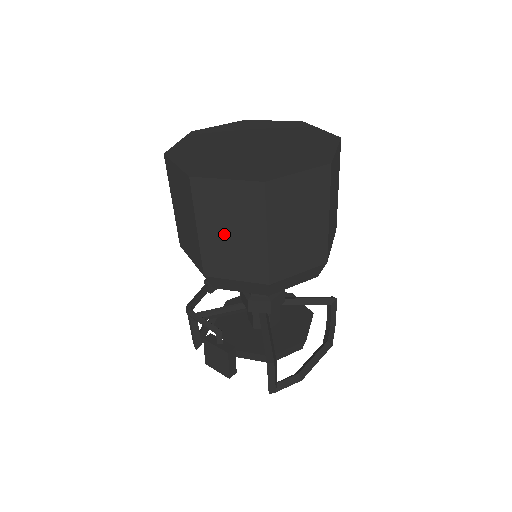
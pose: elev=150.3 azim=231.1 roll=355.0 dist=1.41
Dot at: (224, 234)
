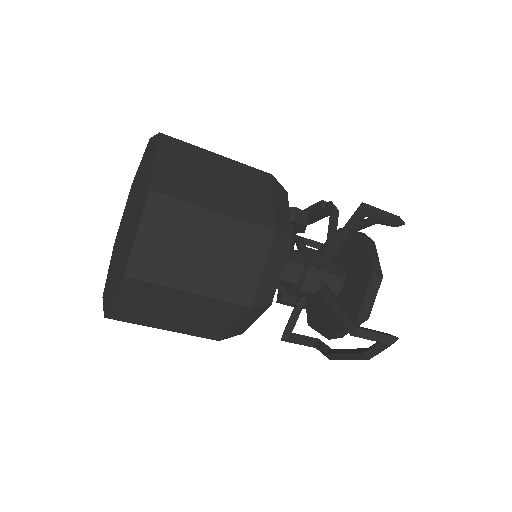
Dot at: occluded
